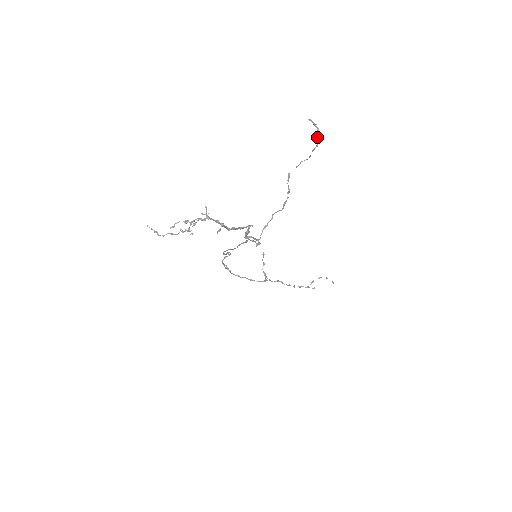
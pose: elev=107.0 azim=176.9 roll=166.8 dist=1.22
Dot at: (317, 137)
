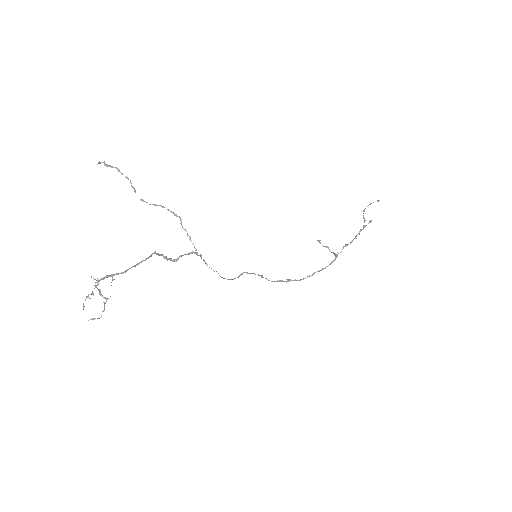
Dot at: (108, 166)
